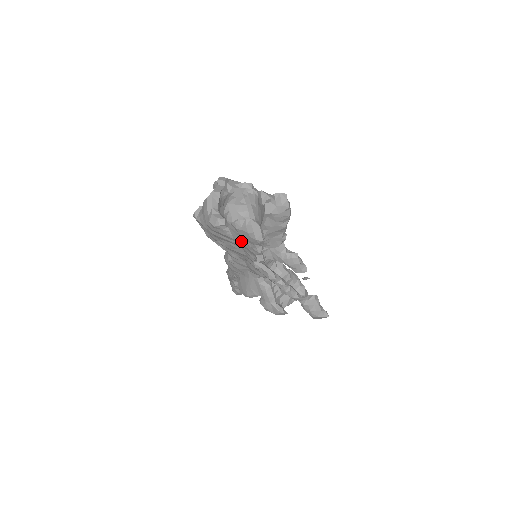
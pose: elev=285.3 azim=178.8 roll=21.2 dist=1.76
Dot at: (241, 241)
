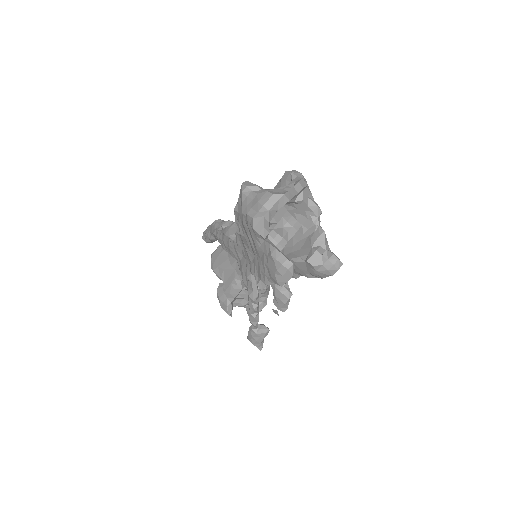
Dot at: (262, 259)
